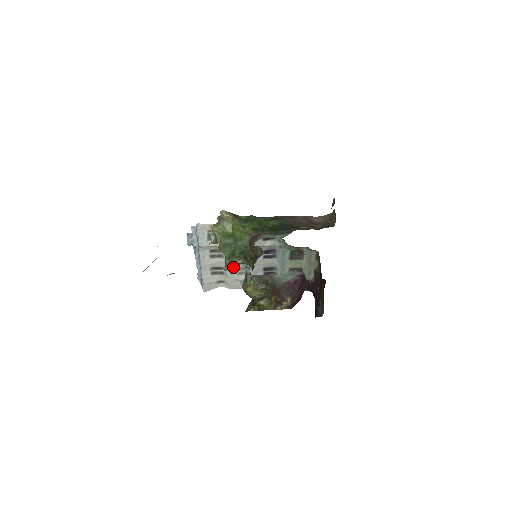
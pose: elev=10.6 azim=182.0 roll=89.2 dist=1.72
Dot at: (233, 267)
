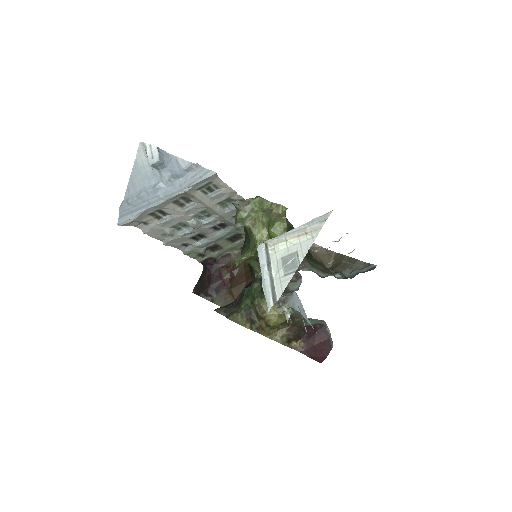
Dot at: (178, 220)
